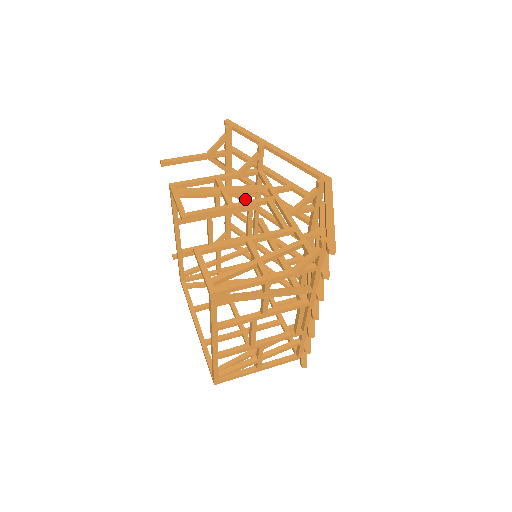
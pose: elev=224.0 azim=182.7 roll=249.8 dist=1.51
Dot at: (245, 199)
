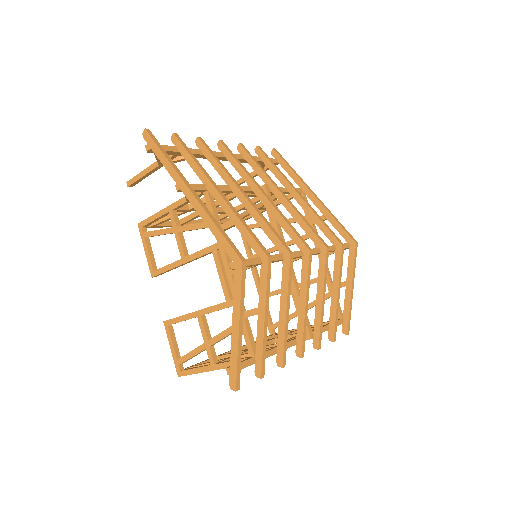
Dot at: (237, 168)
